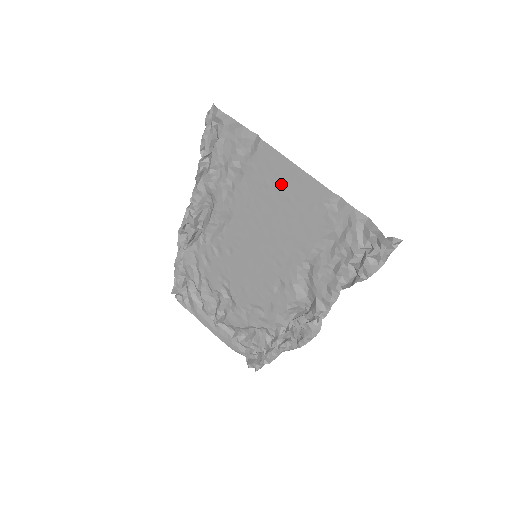
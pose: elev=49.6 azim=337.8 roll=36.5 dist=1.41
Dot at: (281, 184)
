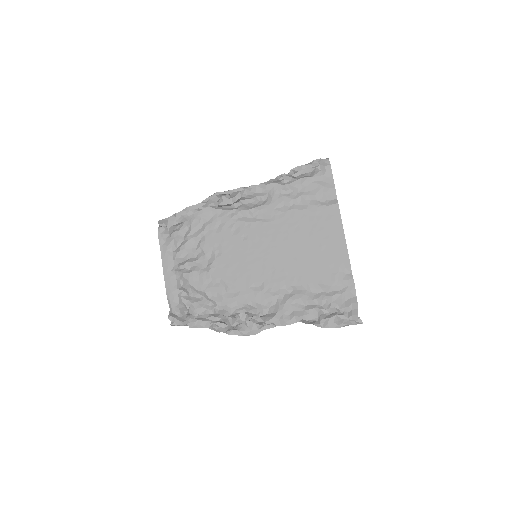
Dot at: (325, 235)
